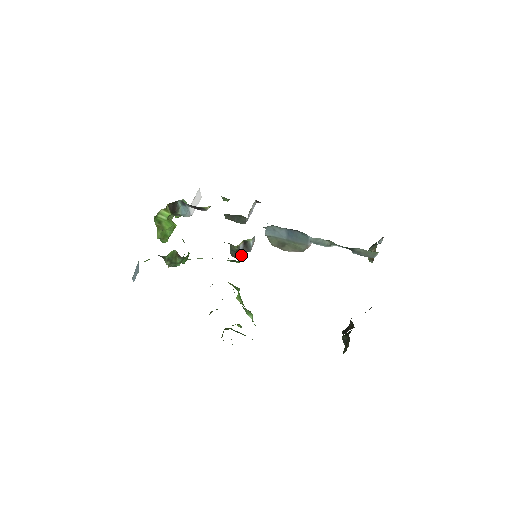
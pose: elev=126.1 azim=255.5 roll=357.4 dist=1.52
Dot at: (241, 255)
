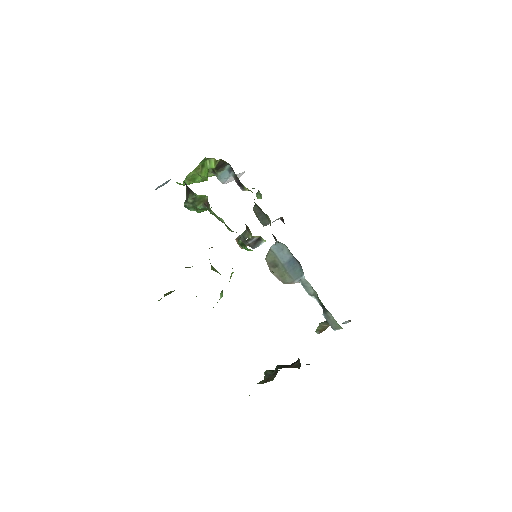
Dot at: occluded
